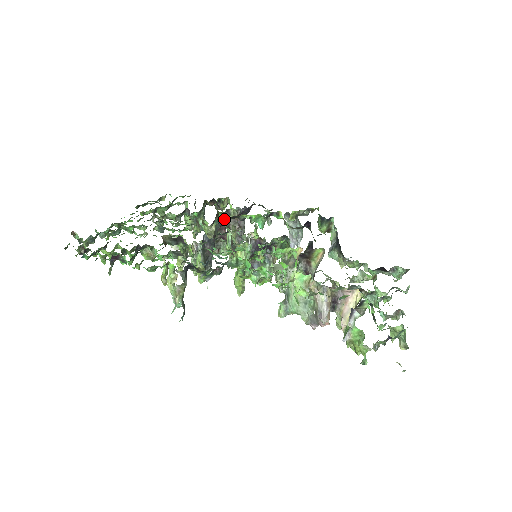
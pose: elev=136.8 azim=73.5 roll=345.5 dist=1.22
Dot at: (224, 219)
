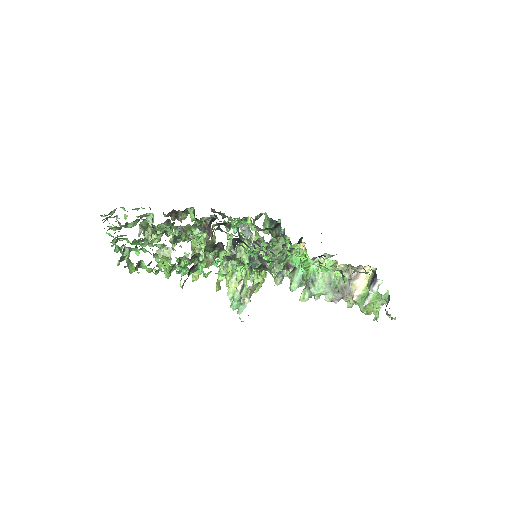
Dot at: (212, 226)
